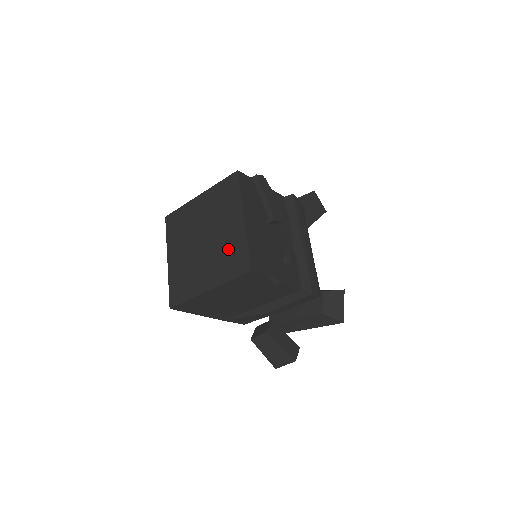
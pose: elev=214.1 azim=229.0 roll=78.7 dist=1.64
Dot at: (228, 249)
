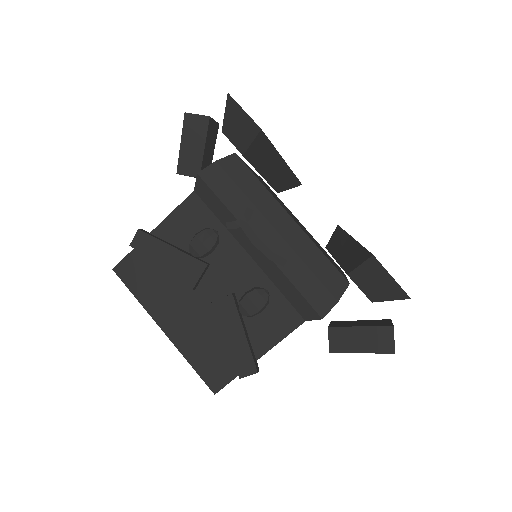
Dot at: occluded
